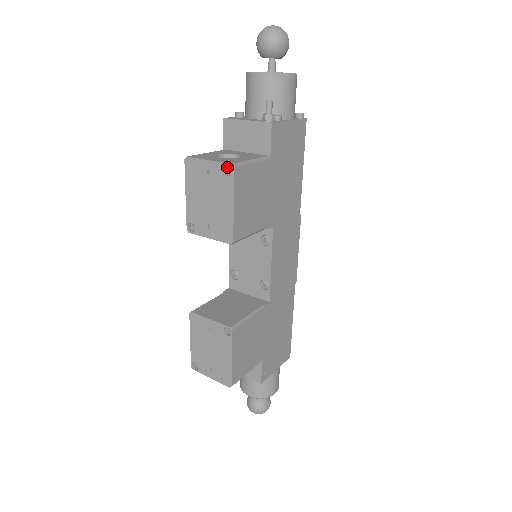
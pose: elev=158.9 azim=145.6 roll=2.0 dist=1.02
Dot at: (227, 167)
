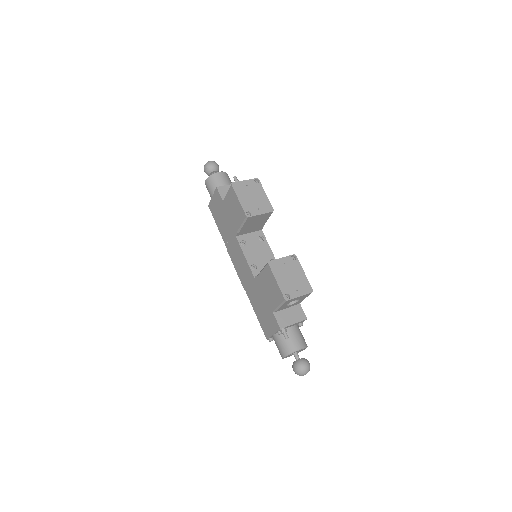
Dot at: (254, 182)
